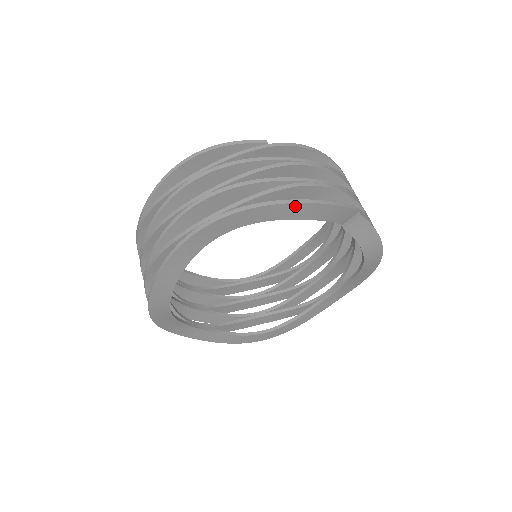
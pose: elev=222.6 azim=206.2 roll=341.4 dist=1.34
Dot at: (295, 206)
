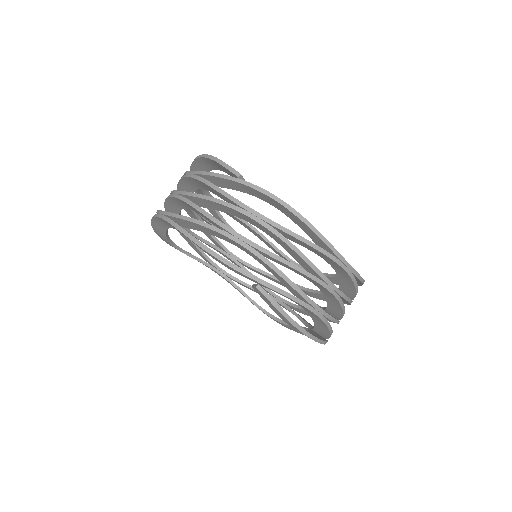
Dot at: (196, 244)
